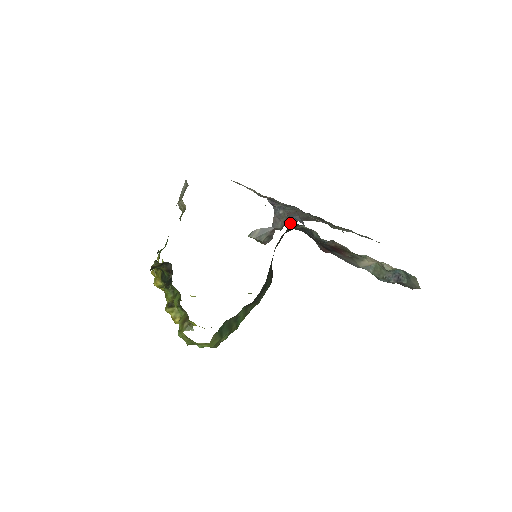
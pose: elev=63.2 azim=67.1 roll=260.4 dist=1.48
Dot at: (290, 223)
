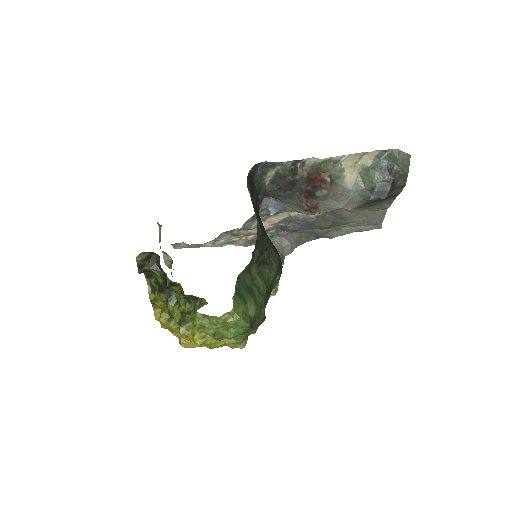
Dot at: (288, 254)
